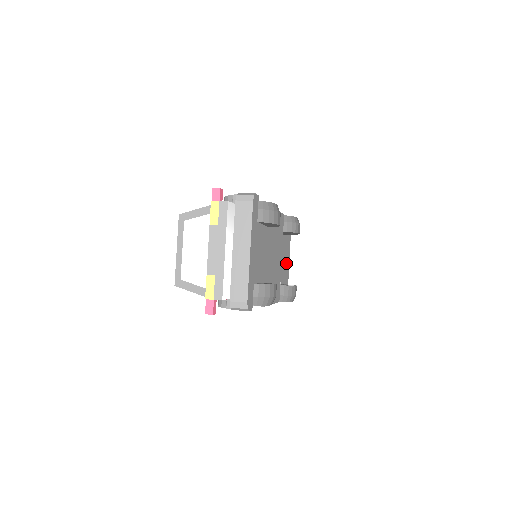
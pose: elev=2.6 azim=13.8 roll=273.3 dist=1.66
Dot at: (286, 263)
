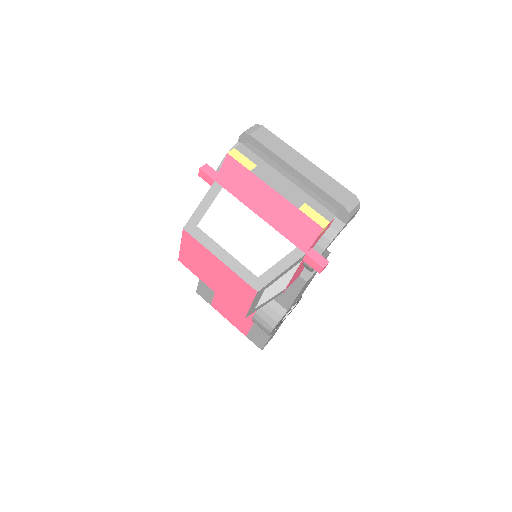
Dot at: occluded
